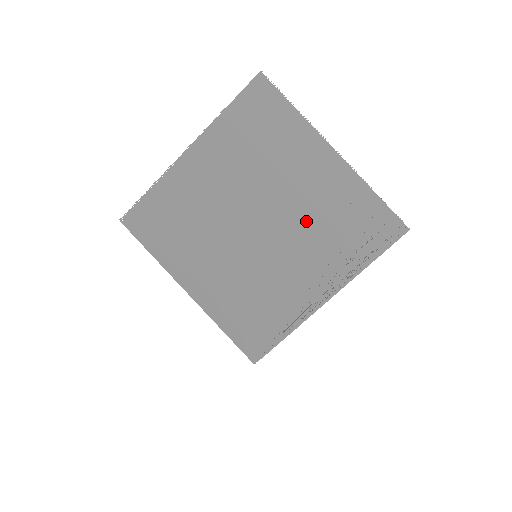
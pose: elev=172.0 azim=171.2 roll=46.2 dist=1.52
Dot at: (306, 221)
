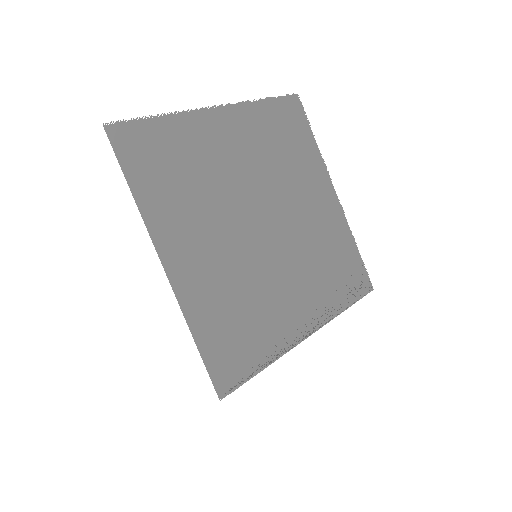
Dot at: (306, 242)
